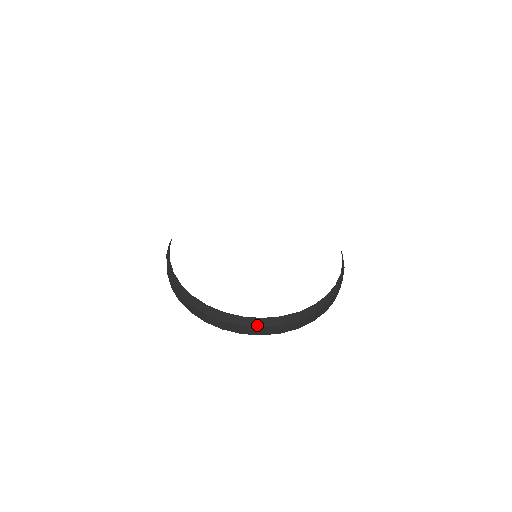
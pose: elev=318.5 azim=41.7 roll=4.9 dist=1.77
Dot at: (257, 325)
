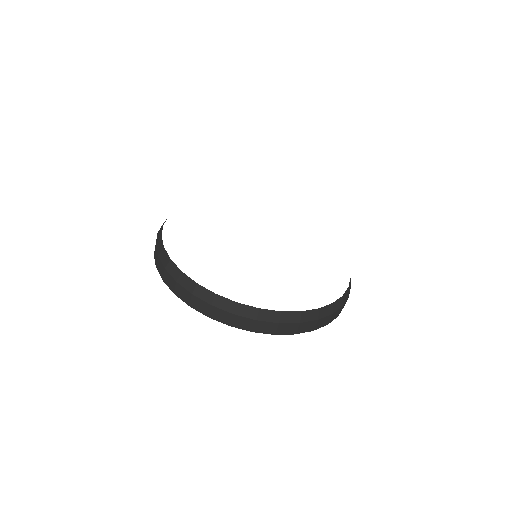
Dot at: (208, 300)
